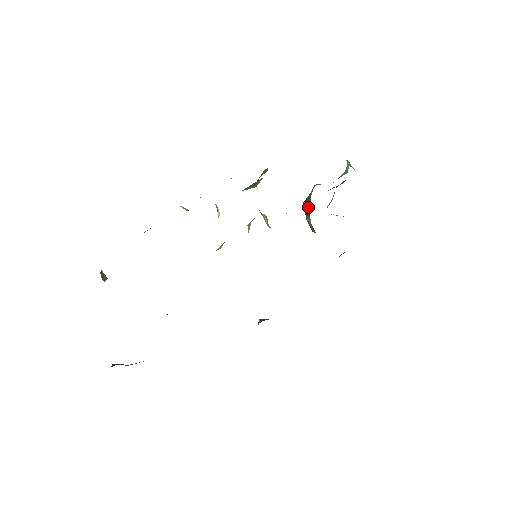
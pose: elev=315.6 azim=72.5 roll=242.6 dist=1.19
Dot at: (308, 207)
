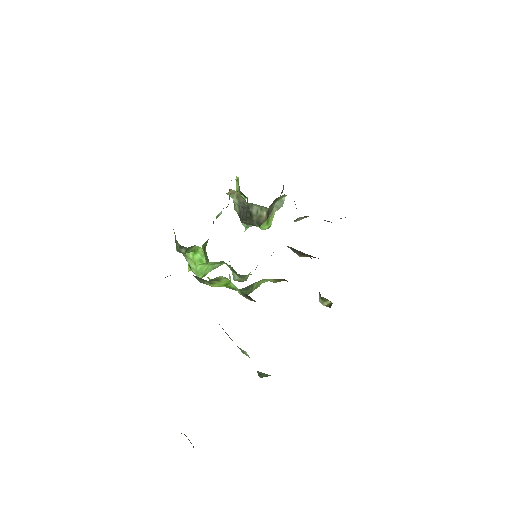
Dot at: (245, 210)
